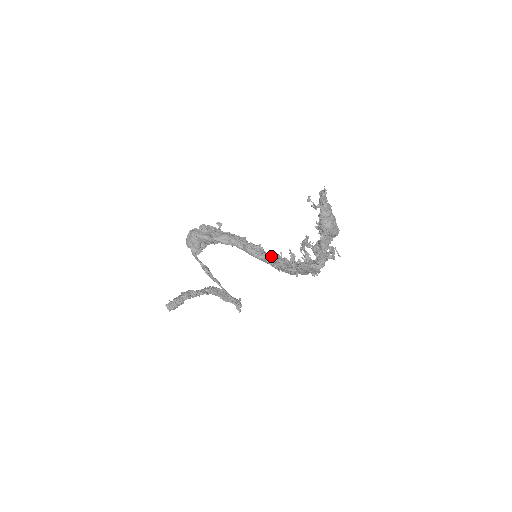
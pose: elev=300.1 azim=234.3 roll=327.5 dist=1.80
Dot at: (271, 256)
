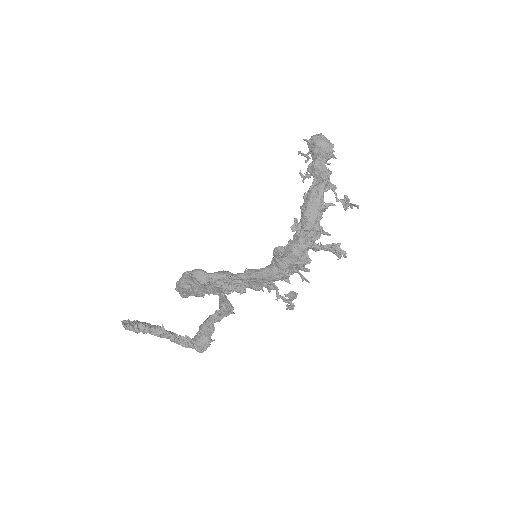
Dot at: occluded
